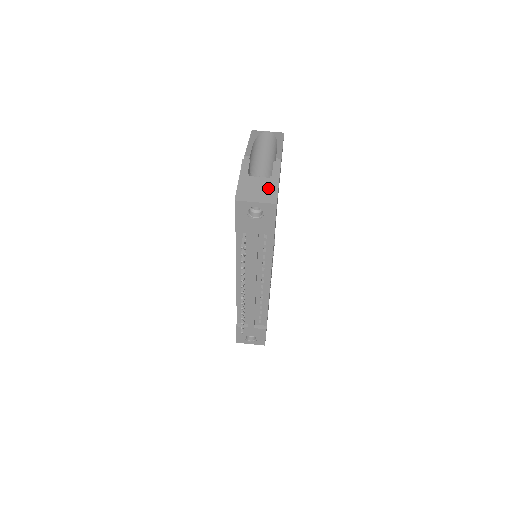
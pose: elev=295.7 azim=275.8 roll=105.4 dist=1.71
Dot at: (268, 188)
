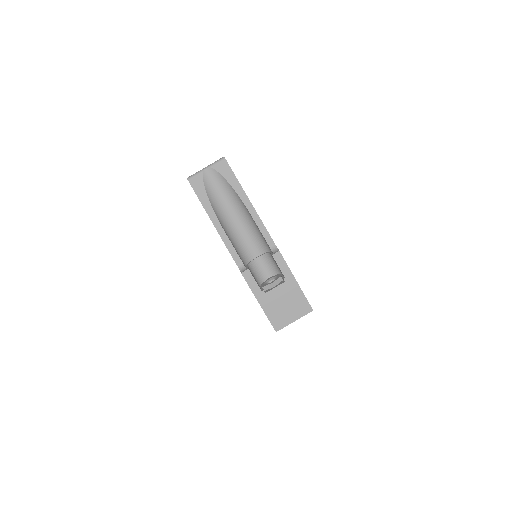
Dot at: (293, 297)
